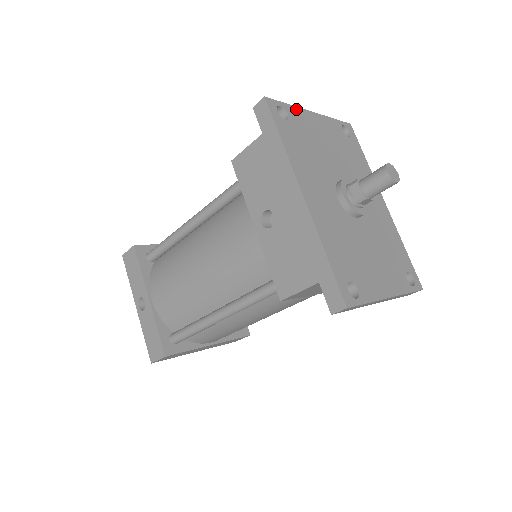
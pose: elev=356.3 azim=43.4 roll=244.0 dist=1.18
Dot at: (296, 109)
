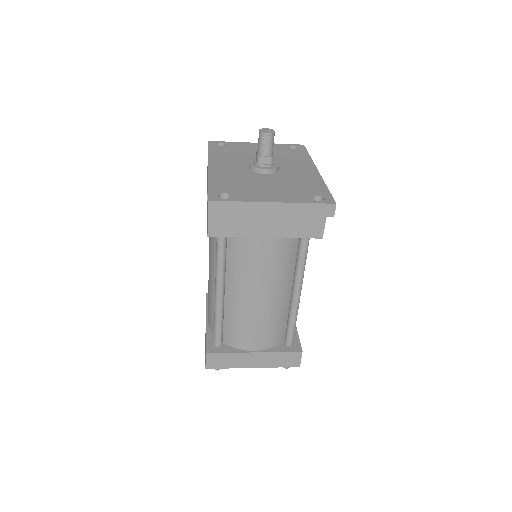
Dot at: (237, 143)
